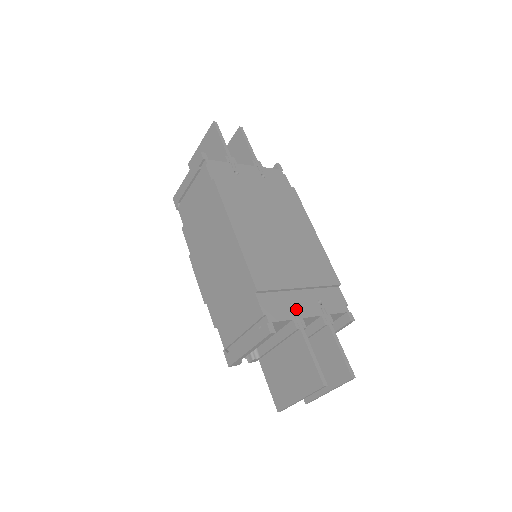
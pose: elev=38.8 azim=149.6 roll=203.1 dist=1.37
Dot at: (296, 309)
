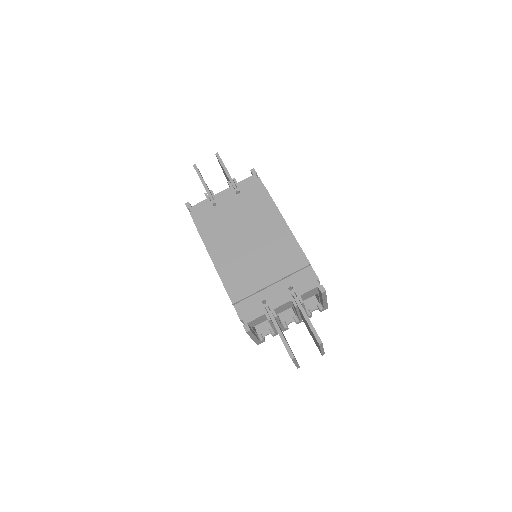
Dot at: (268, 304)
